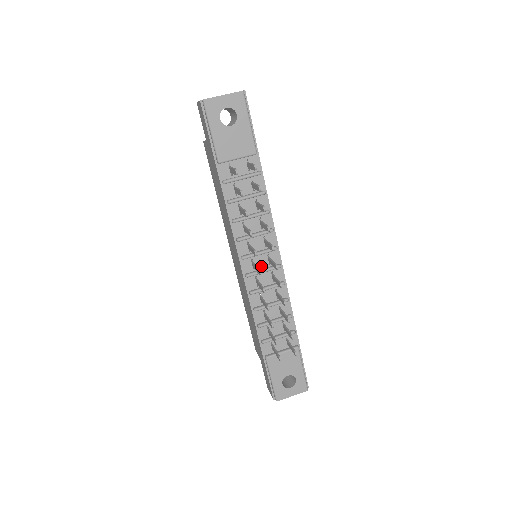
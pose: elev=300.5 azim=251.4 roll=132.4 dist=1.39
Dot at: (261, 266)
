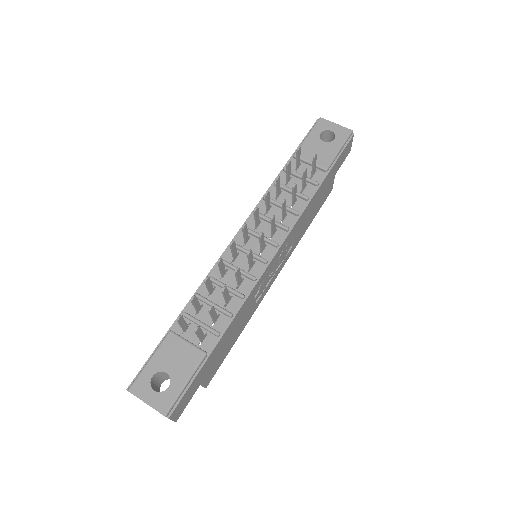
Dot at: (251, 249)
